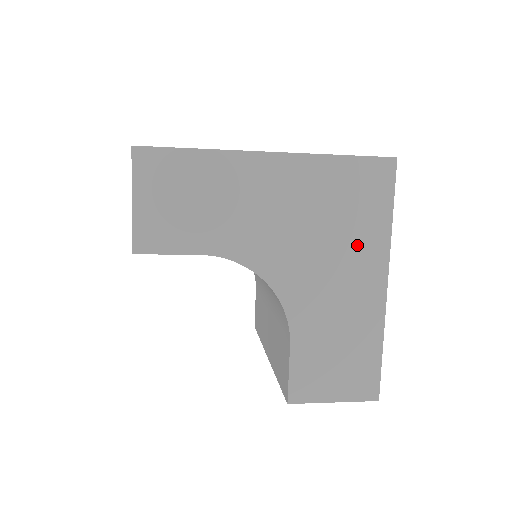
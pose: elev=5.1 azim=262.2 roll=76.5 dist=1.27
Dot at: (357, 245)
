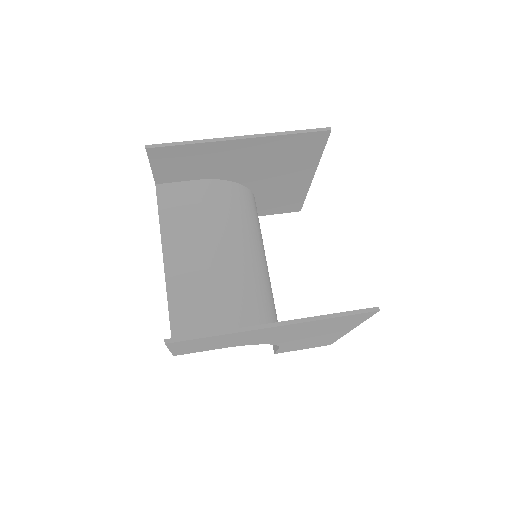
Dot at: (334, 329)
